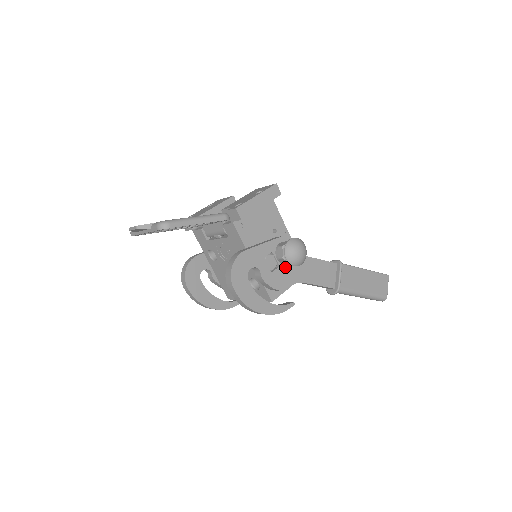
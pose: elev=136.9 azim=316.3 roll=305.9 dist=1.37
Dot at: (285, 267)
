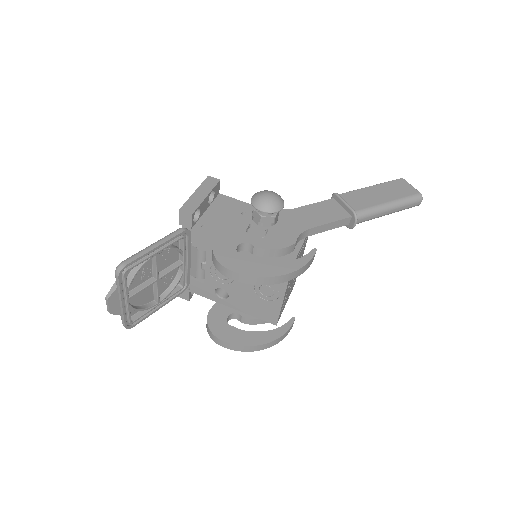
Dot at: (276, 228)
